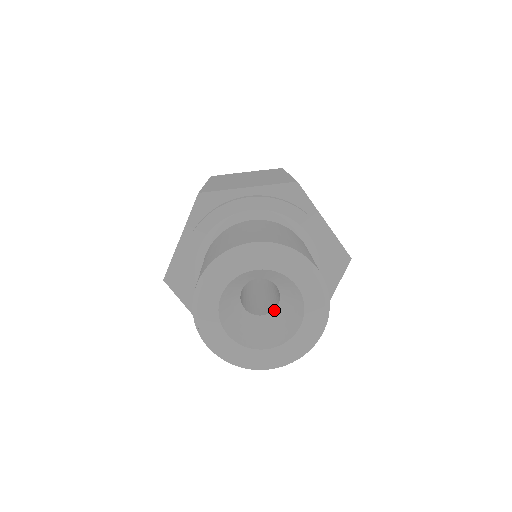
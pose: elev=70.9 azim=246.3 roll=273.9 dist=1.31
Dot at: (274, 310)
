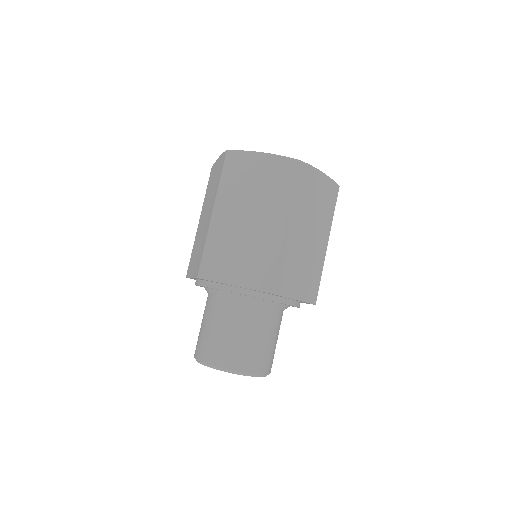
Dot at: occluded
